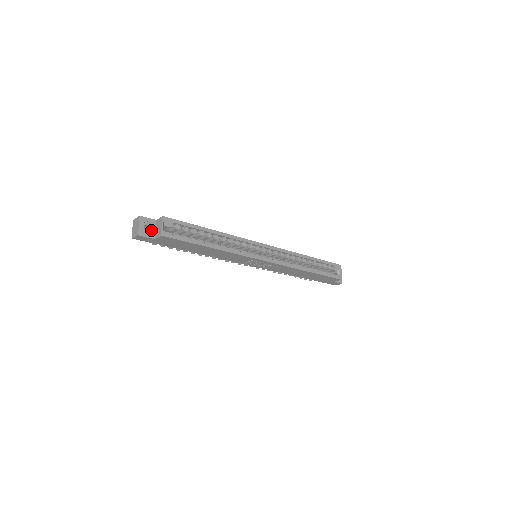
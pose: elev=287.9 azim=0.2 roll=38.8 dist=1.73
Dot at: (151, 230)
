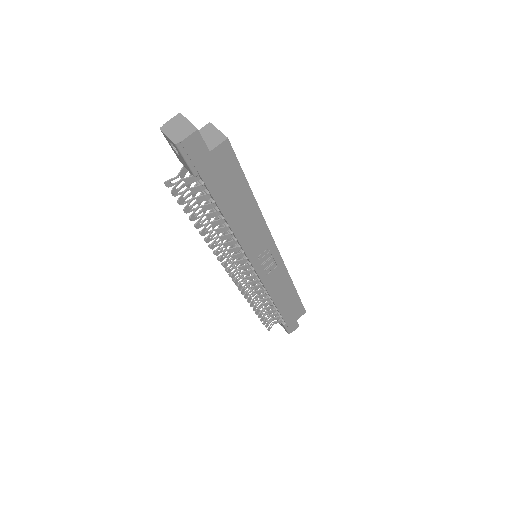
Dot at: occluded
